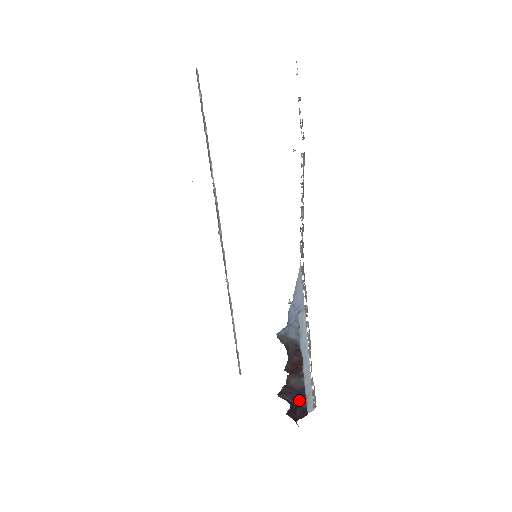
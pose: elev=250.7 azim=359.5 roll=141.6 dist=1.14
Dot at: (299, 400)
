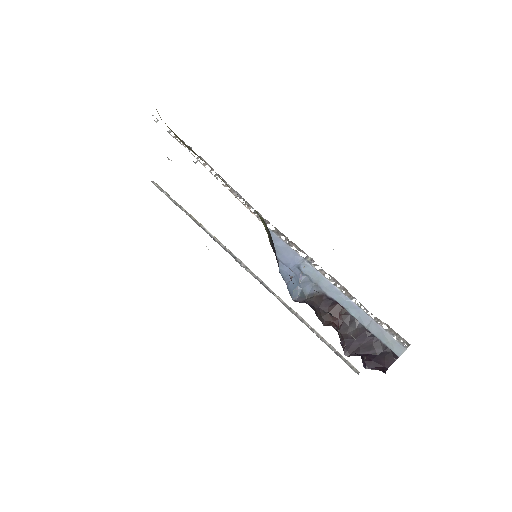
Dot at: (373, 347)
